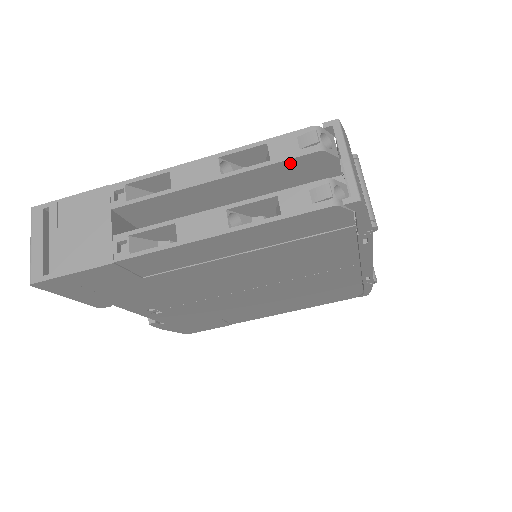
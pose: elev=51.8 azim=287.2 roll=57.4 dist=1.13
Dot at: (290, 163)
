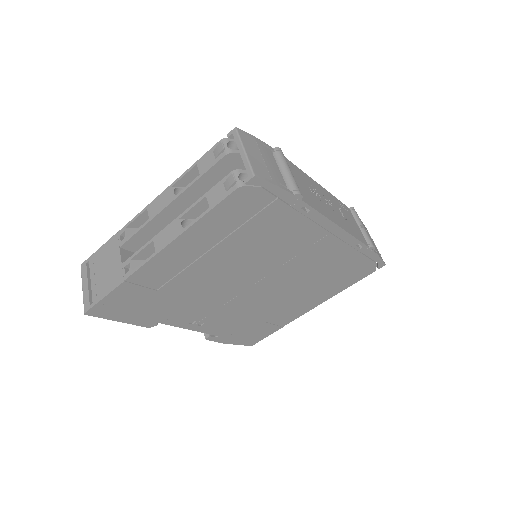
Dot at: (214, 171)
